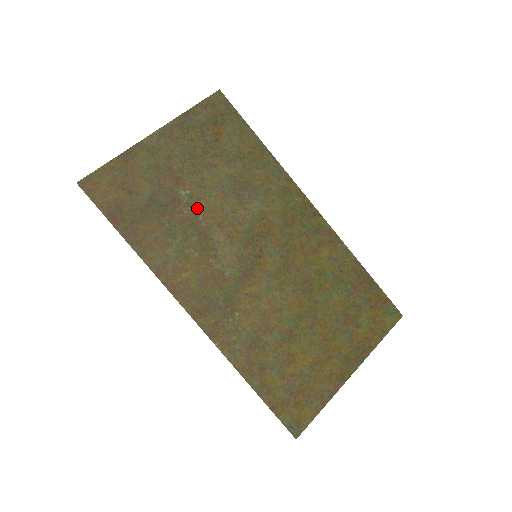
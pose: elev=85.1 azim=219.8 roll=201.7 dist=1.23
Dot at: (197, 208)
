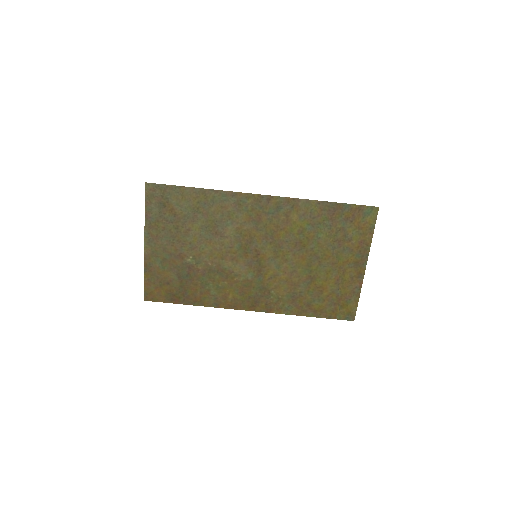
Dot at: (203, 261)
